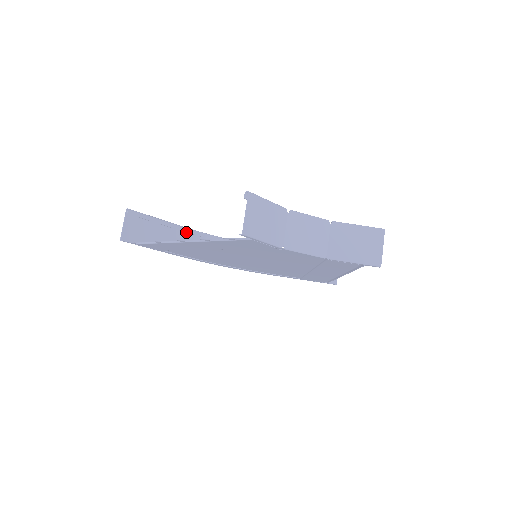
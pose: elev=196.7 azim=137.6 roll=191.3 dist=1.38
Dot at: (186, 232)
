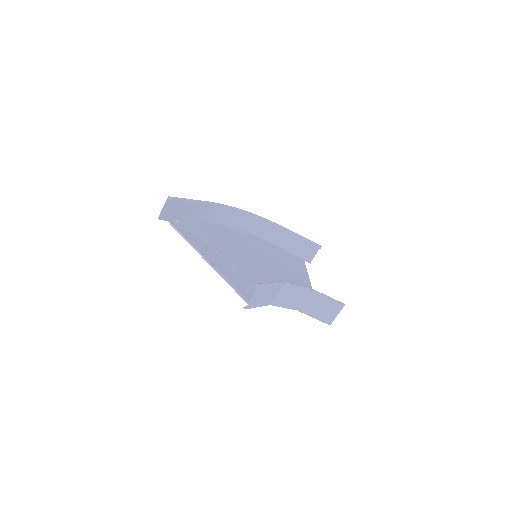
Dot at: (210, 206)
